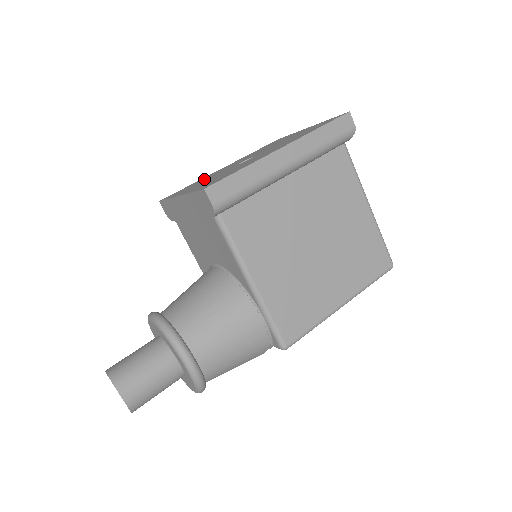
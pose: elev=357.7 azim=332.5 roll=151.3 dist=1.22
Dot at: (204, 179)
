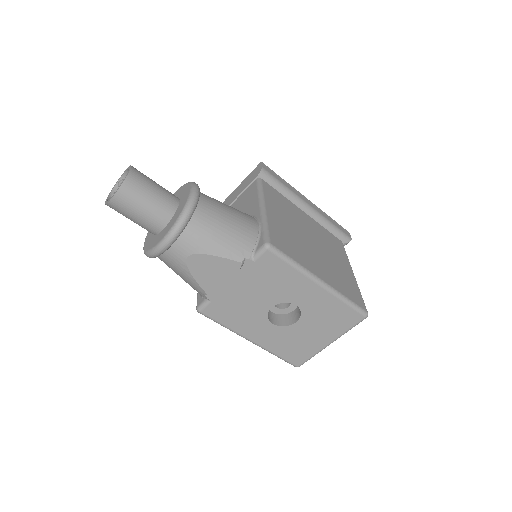
Dot at: occluded
